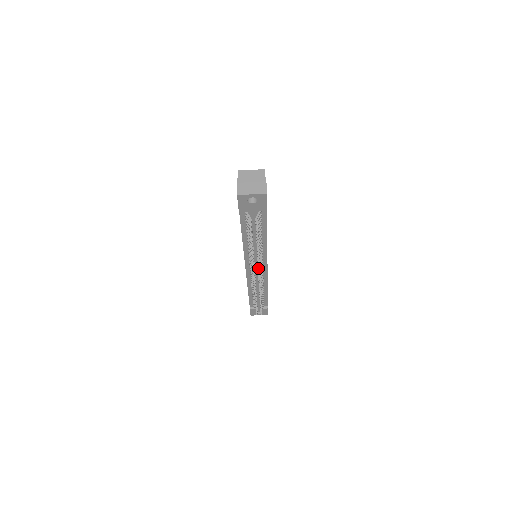
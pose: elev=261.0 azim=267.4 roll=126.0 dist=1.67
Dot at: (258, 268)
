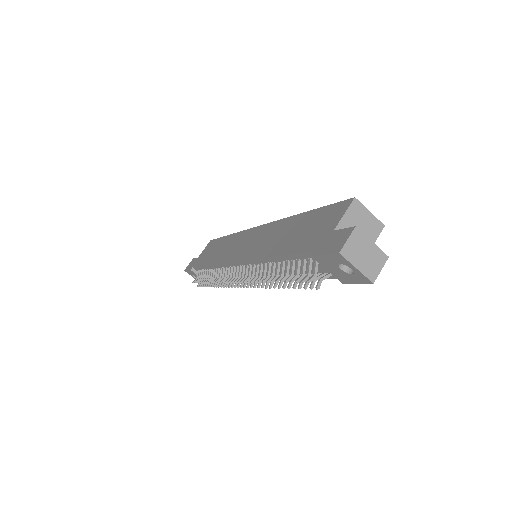
Dot at: (251, 284)
